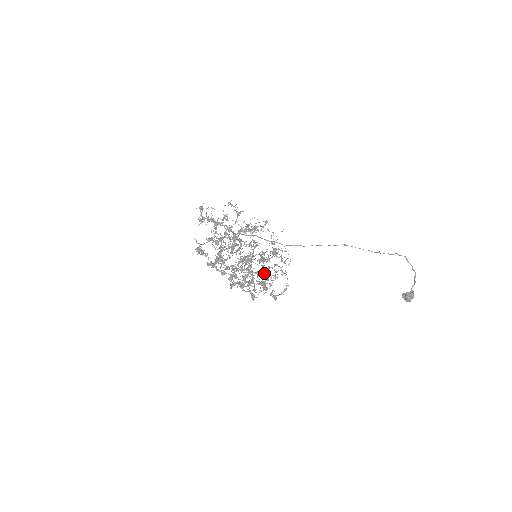
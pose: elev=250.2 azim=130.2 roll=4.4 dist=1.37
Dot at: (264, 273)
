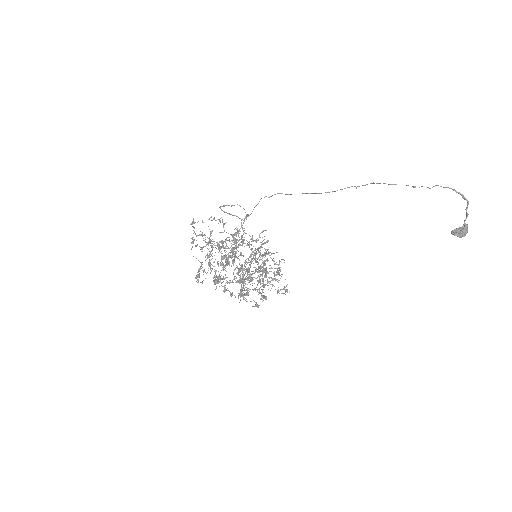
Dot at: occluded
